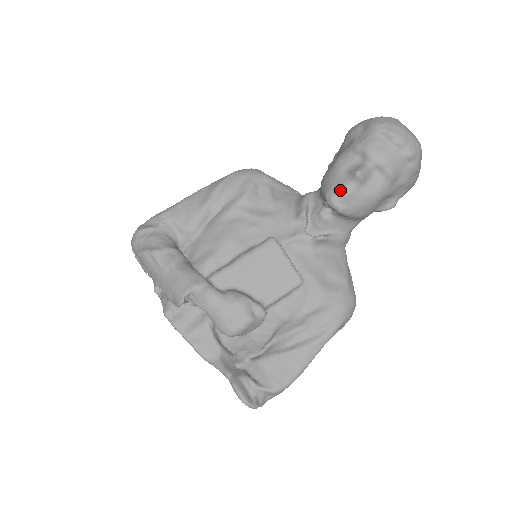
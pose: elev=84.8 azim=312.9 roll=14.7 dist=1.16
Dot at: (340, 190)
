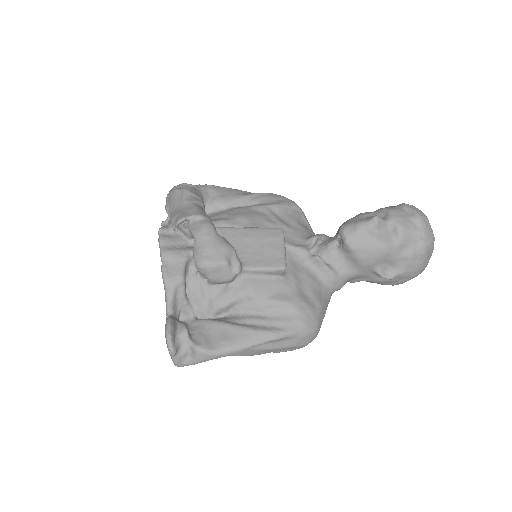
Dot at: (355, 223)
